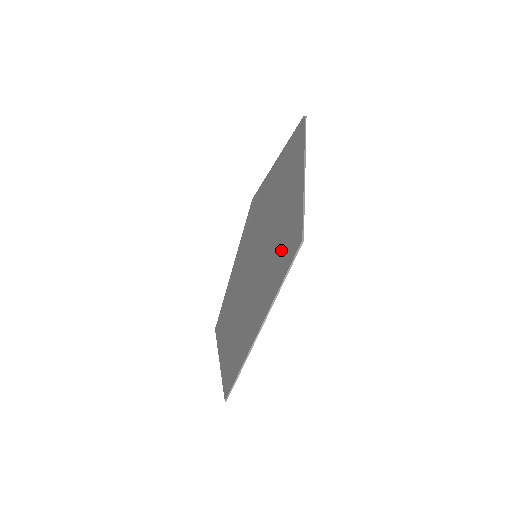
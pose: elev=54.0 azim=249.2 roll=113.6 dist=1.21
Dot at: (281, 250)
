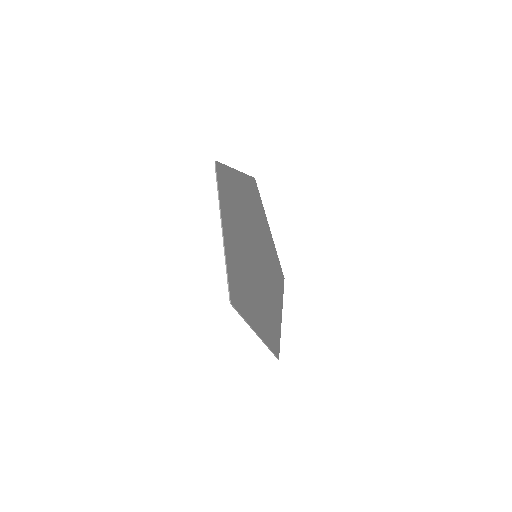
Dot at: (240, 287)
